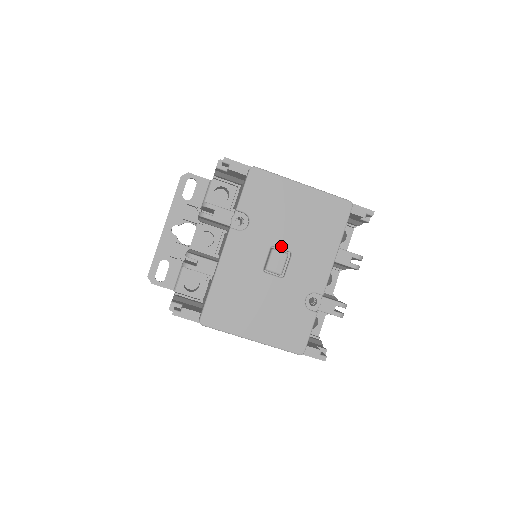
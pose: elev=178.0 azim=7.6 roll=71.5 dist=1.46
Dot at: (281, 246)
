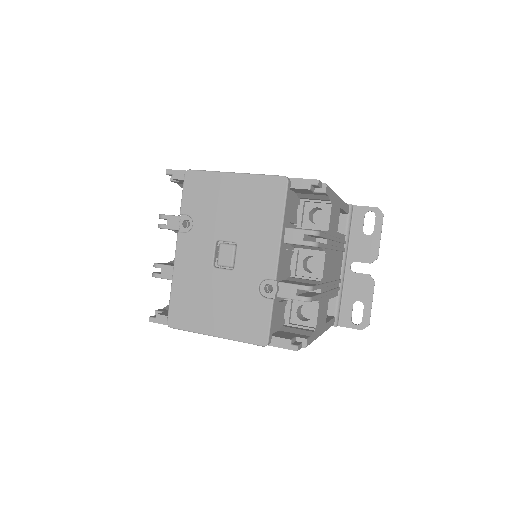
Dot at: (225, 239)
